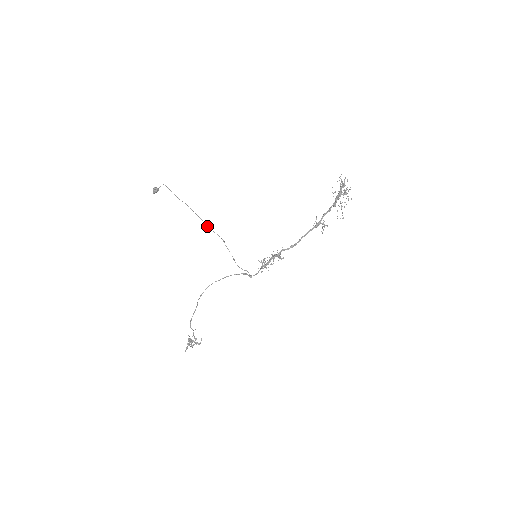
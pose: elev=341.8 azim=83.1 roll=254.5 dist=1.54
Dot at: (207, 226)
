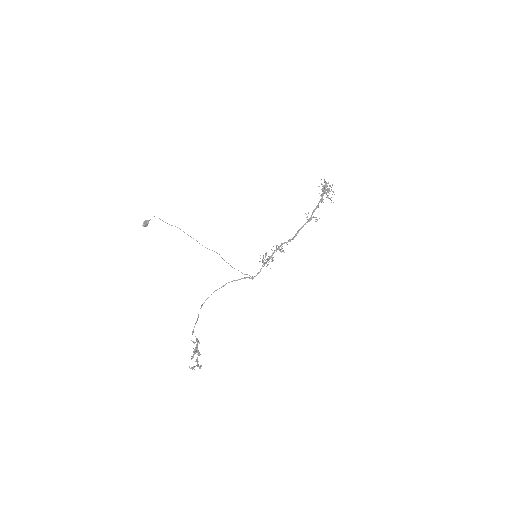
Dot at: occluded
